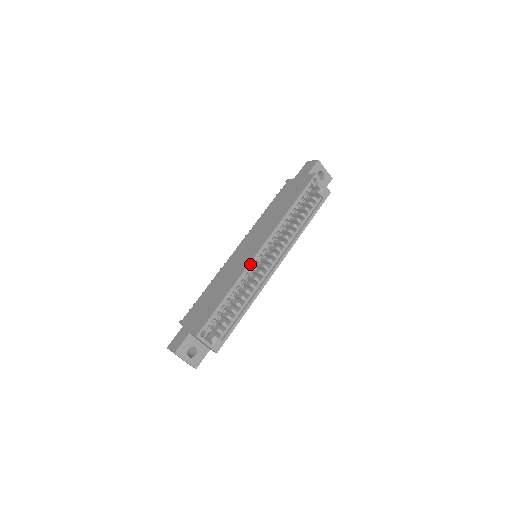
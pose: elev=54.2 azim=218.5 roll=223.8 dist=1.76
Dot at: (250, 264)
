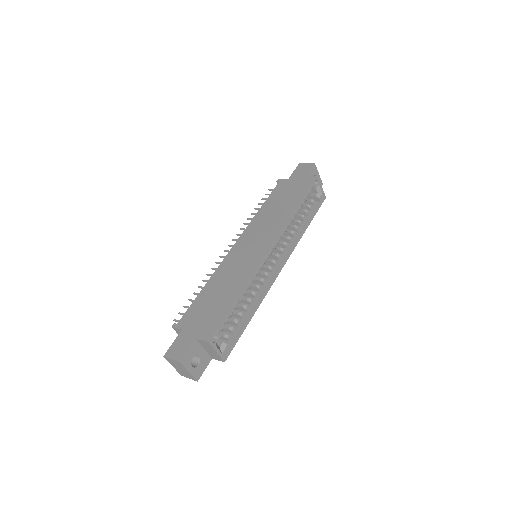
Dot at: (261, 263)
